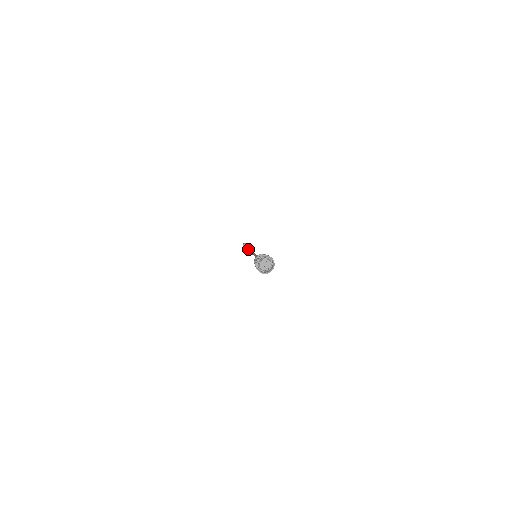
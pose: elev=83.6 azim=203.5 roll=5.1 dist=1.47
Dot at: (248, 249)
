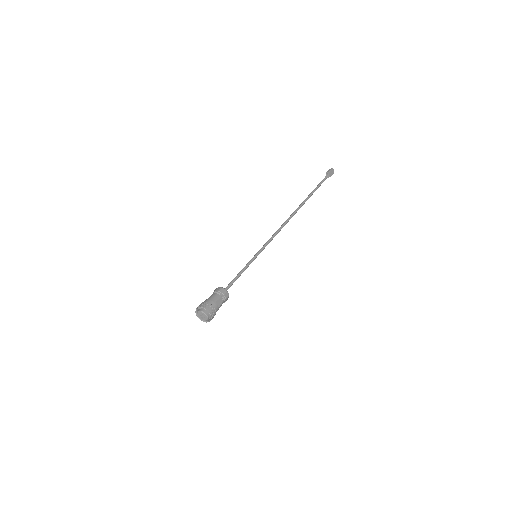
Dot at: occluded
